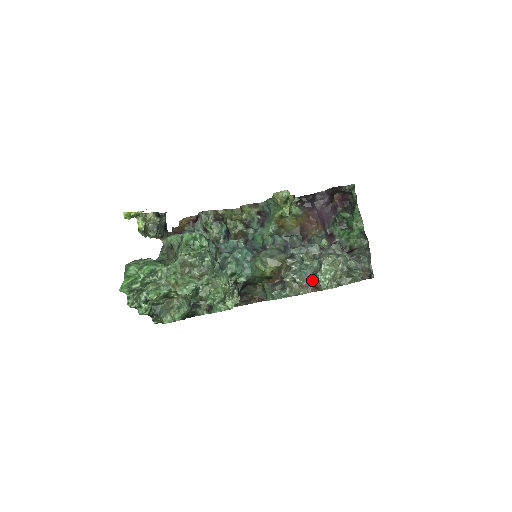
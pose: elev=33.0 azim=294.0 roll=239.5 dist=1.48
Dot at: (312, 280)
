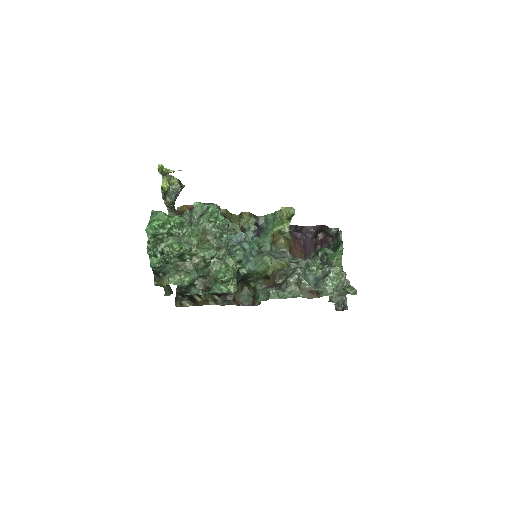
Dot at: (313, 286)
